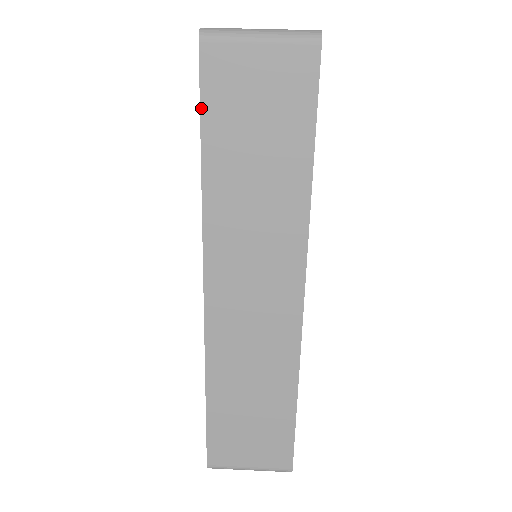
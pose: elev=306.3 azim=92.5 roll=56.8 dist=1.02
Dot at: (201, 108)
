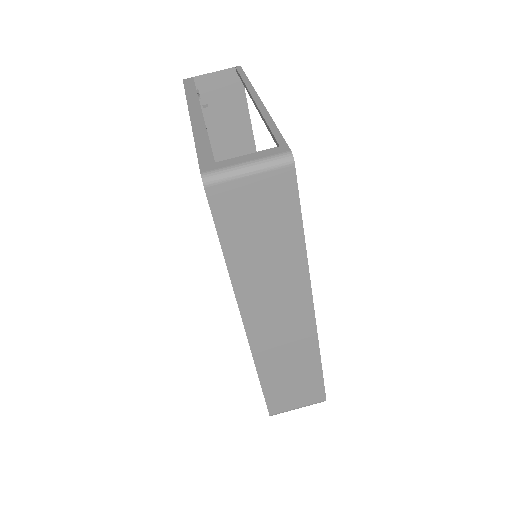
Dot at: (216, 226)
